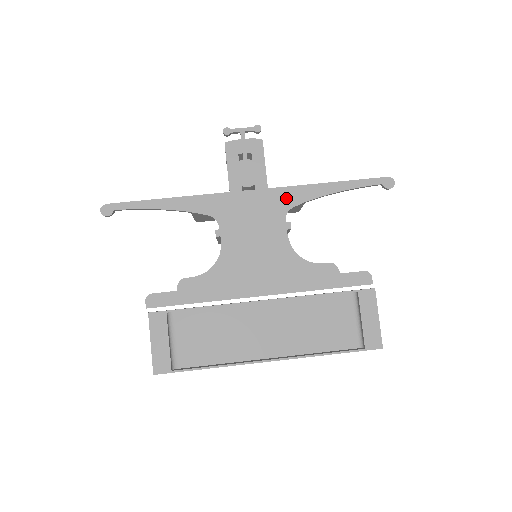
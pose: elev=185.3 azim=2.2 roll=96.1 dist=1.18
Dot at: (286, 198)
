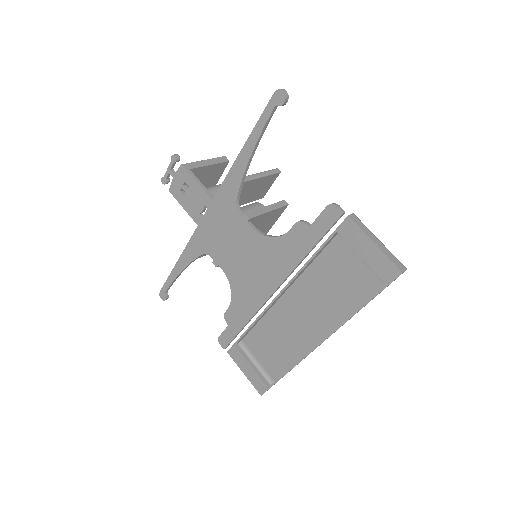
Dot at: (227, 196)
